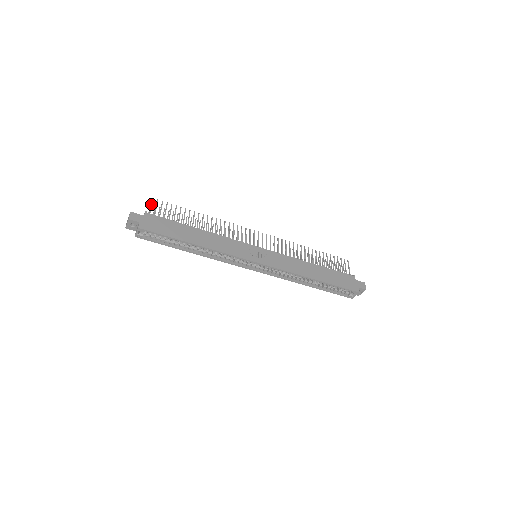
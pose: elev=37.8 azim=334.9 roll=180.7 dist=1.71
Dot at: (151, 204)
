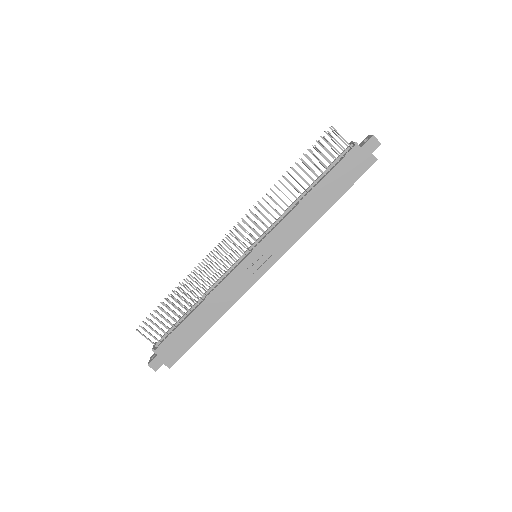
Dot at: occluded
